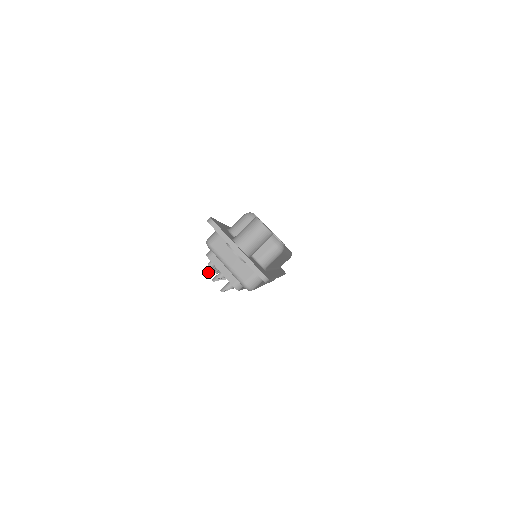
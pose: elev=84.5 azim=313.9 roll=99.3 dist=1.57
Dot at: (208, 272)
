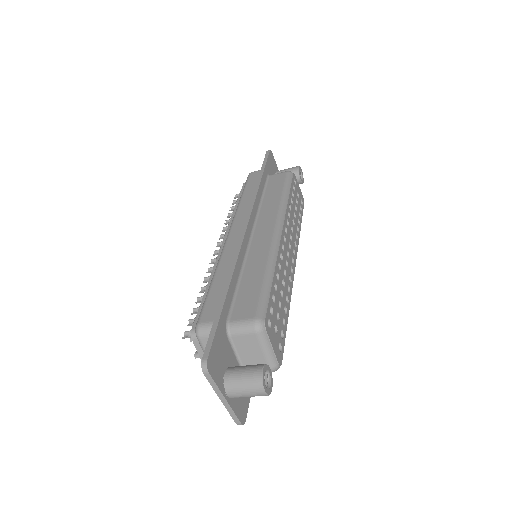
Dot at: (188, 337)
